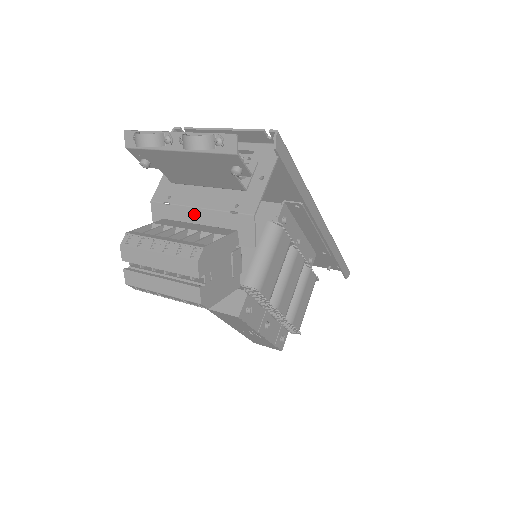
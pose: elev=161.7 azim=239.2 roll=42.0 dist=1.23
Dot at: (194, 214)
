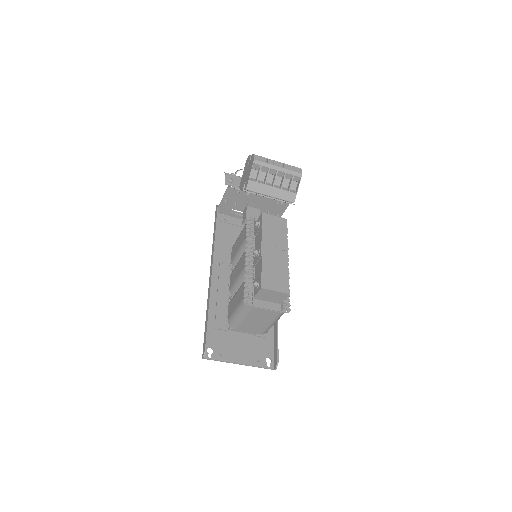
Dot at: occluded
